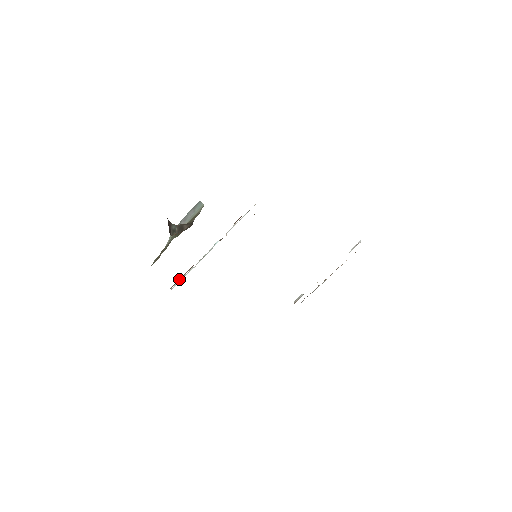
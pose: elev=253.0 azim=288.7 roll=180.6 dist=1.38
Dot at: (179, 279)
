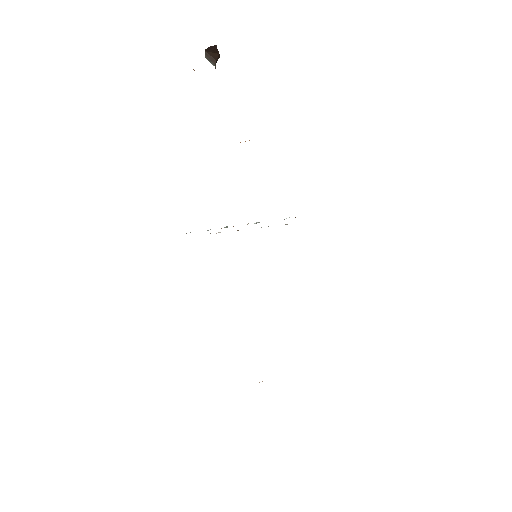
Dot at: occluded
